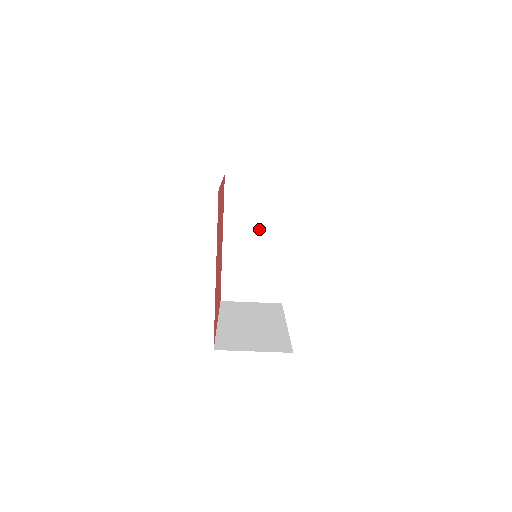
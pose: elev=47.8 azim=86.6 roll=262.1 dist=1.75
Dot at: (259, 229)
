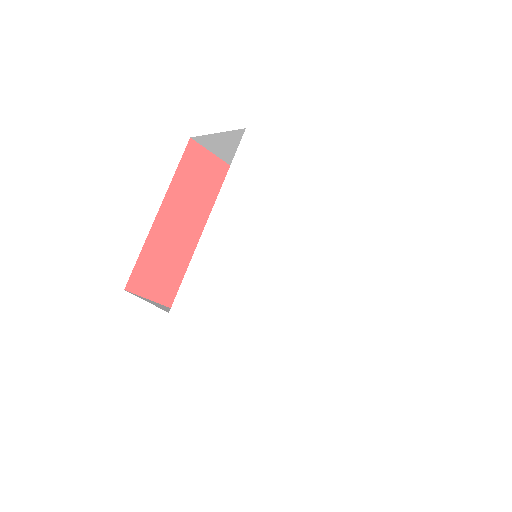
Dot at: occluded
